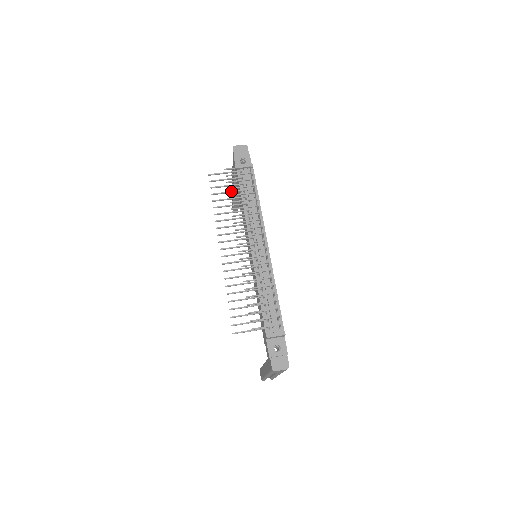
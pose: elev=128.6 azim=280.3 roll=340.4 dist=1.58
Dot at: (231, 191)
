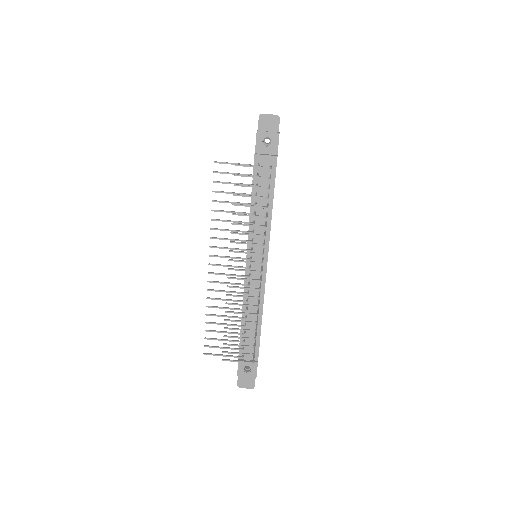
Dot at: (238, 193)
